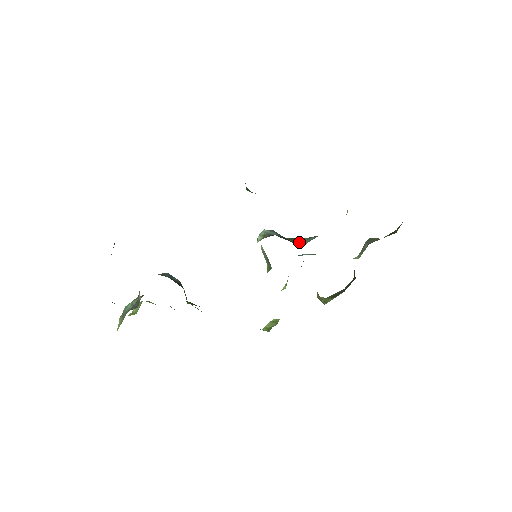
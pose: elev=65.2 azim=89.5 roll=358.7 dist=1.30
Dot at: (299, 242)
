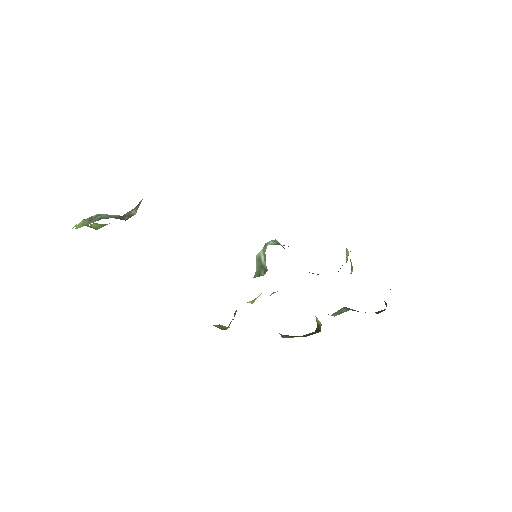
Dot at: occluded
